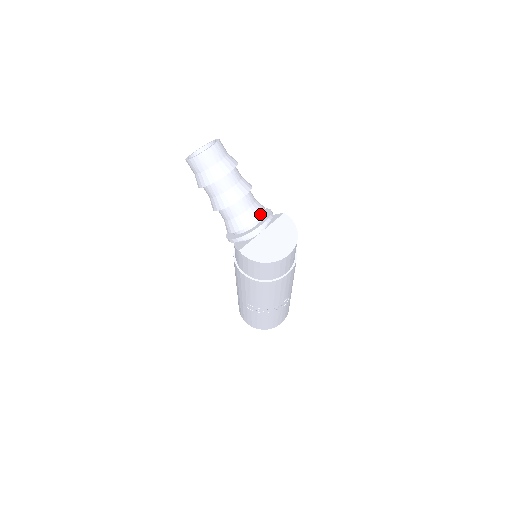
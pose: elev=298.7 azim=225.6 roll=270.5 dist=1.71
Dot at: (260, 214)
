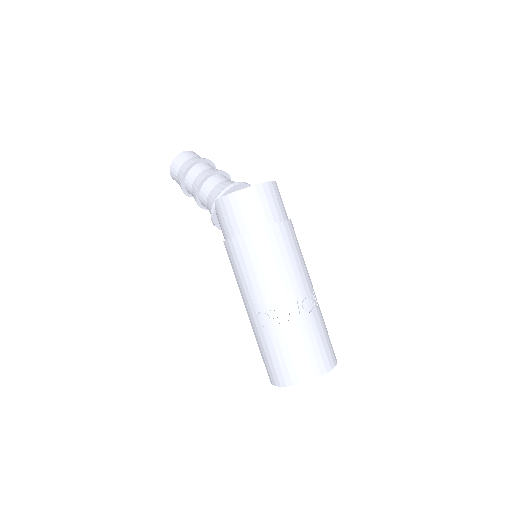
Dot at: occluded
